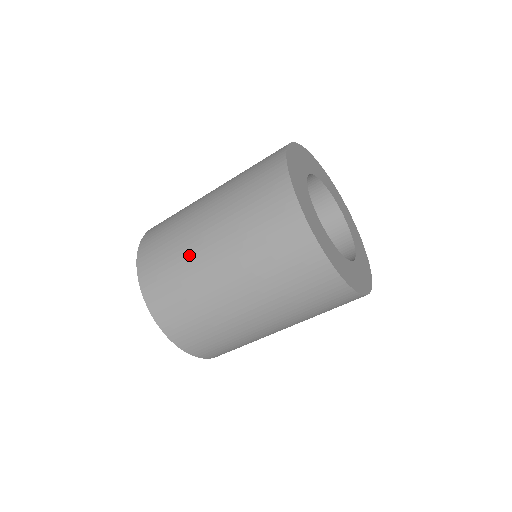
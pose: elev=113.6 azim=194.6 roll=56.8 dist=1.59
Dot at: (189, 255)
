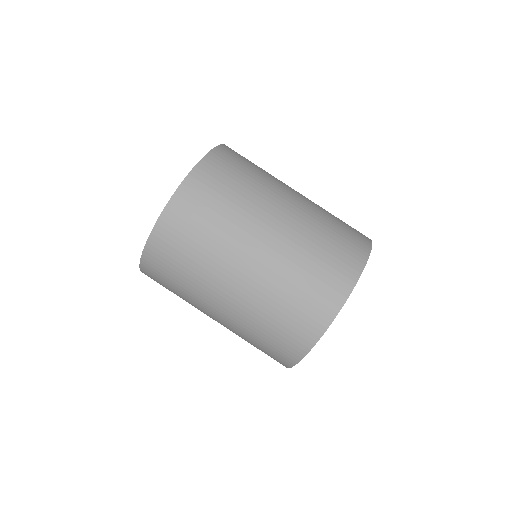
Dot at: (237, 231)
